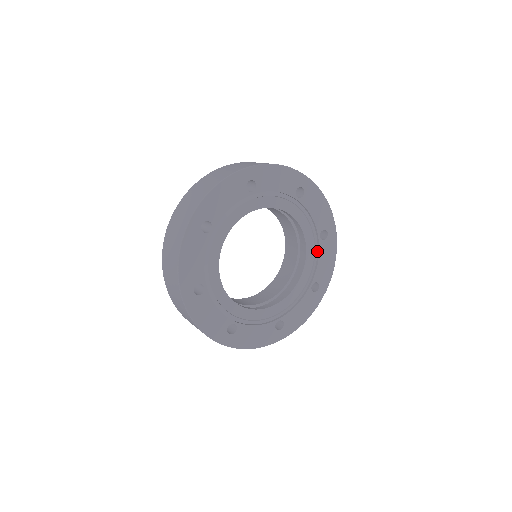
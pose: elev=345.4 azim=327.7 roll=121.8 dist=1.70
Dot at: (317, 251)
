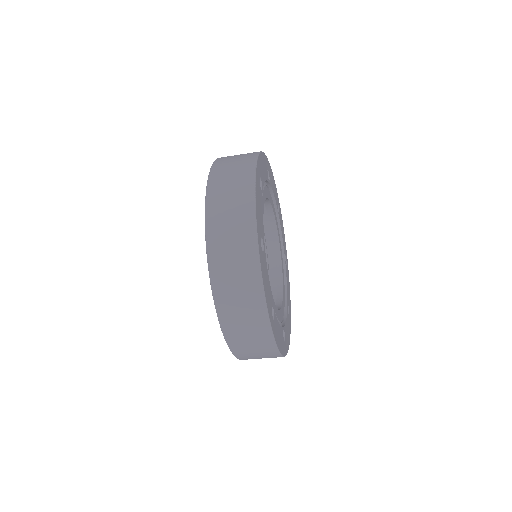
Dot at: (284, 274)
